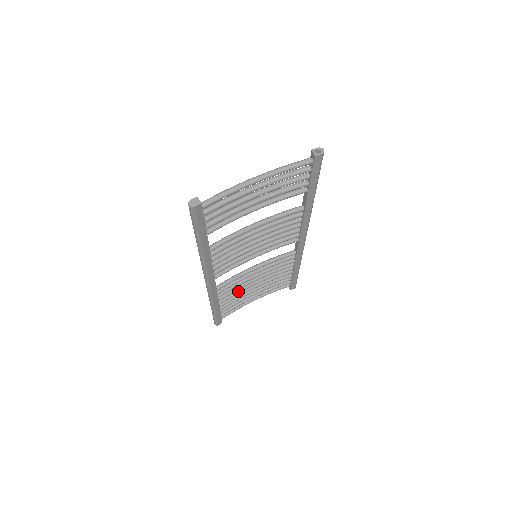
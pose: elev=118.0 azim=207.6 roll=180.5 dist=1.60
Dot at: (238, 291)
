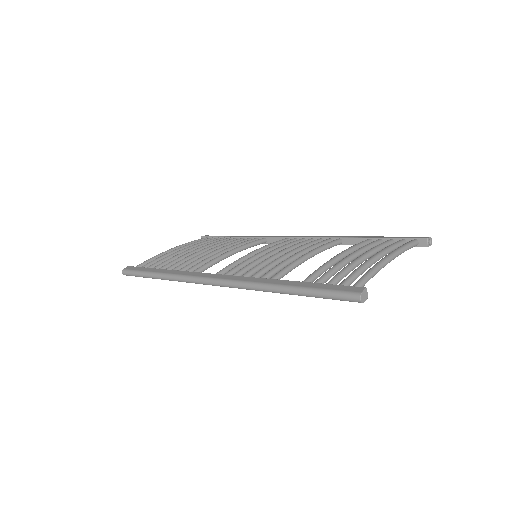
Dot at: occluded
